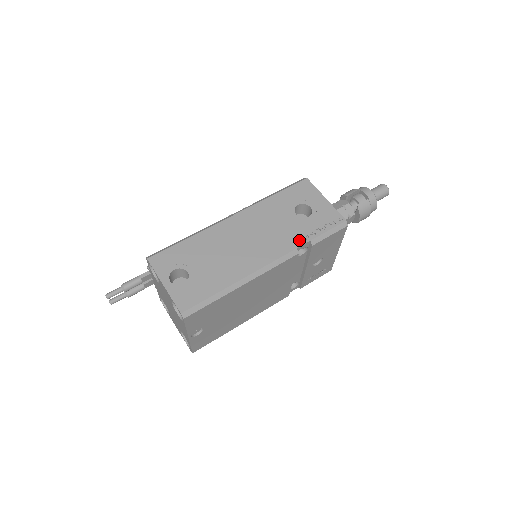
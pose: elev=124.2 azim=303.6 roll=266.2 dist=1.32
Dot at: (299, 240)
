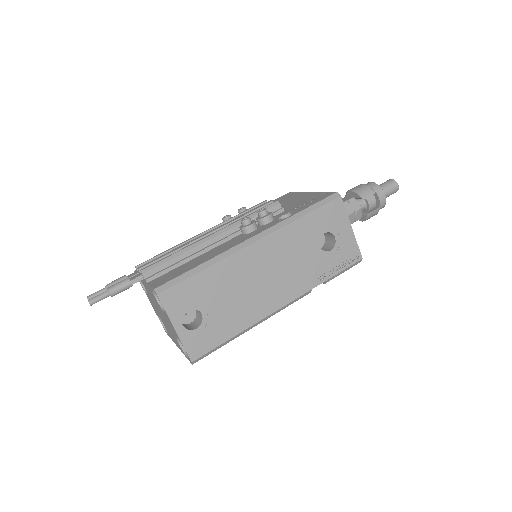
Dot at: (316, 280)
